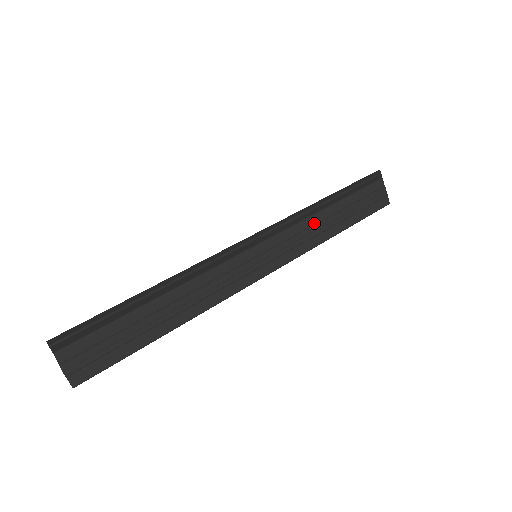
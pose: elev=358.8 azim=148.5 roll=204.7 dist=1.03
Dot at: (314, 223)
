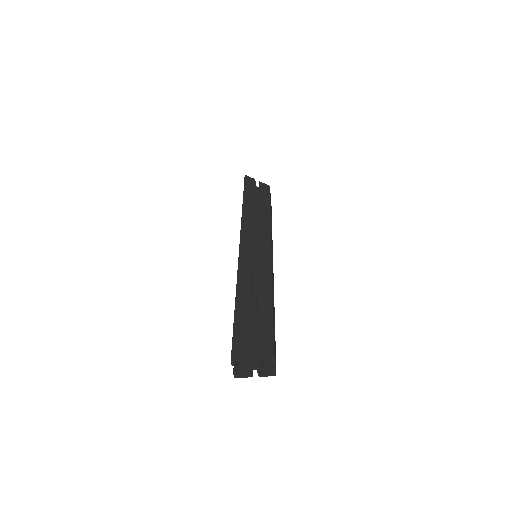
Dot at: occluded
